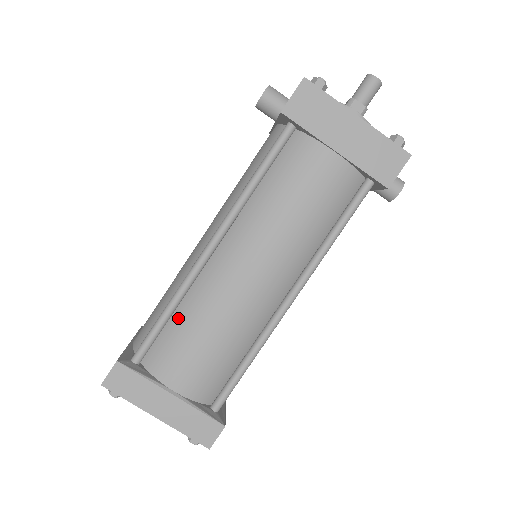
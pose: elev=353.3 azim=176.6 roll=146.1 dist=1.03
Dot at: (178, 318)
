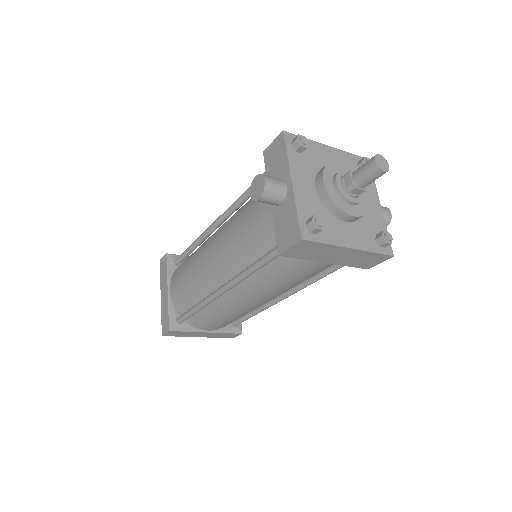
Dot at: (204, 310)
